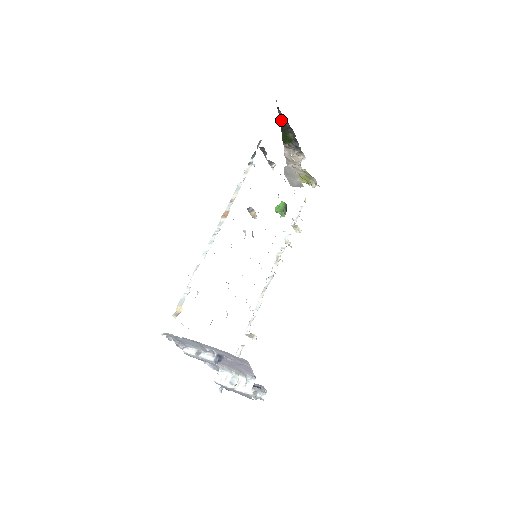
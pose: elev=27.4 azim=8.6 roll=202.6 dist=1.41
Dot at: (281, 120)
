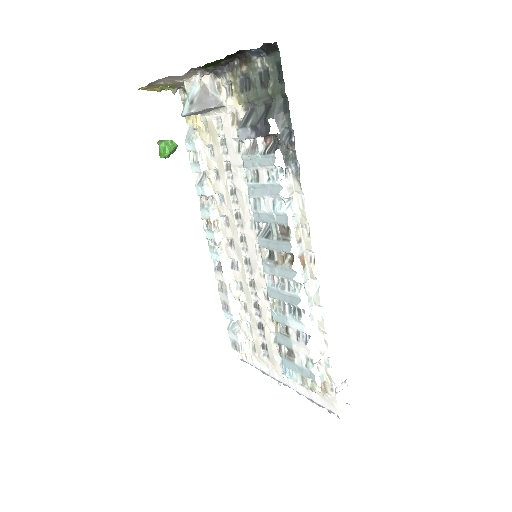
Dot at: (237, 51)
